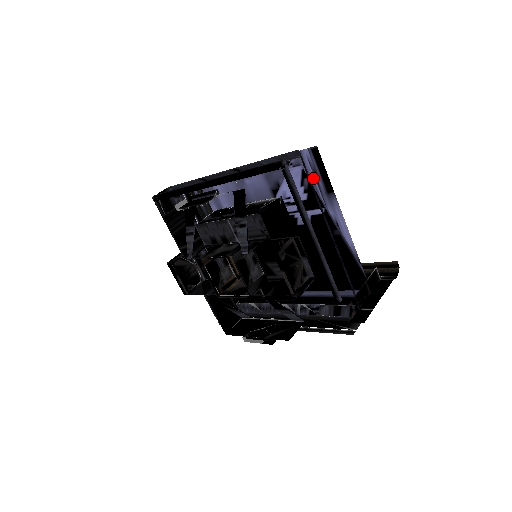
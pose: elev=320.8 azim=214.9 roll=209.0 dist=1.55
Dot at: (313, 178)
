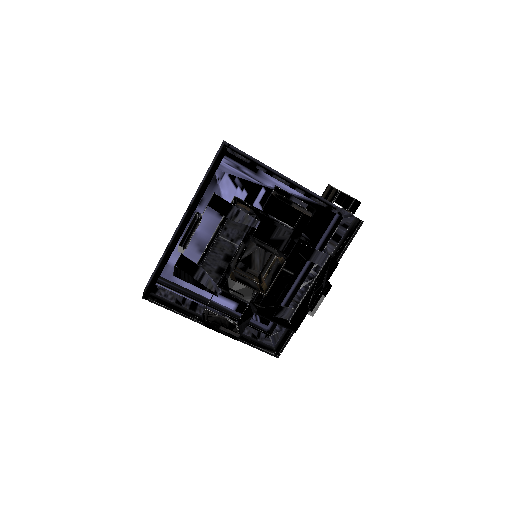
Dot at: (240, 173)
